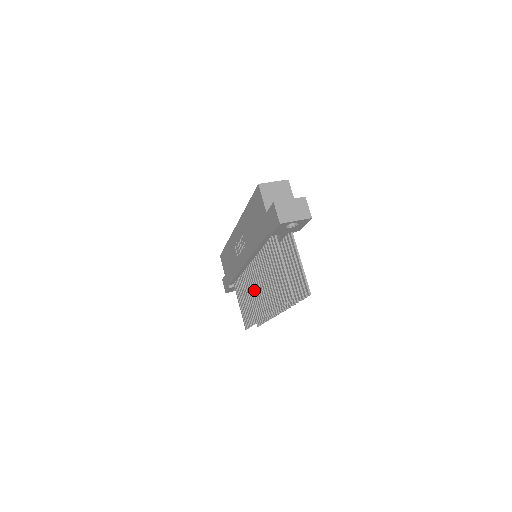
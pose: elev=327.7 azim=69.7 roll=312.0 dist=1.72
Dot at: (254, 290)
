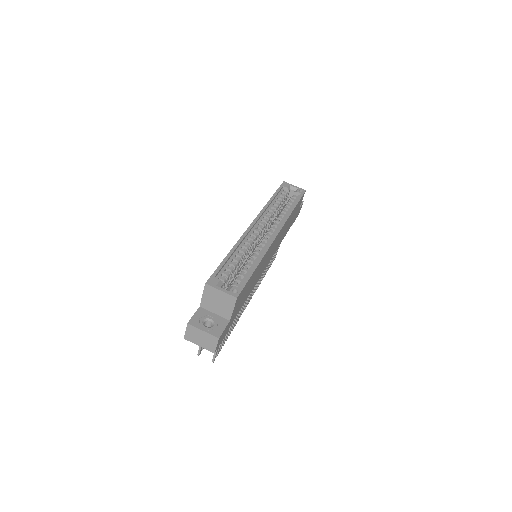
Dot at: occluded
